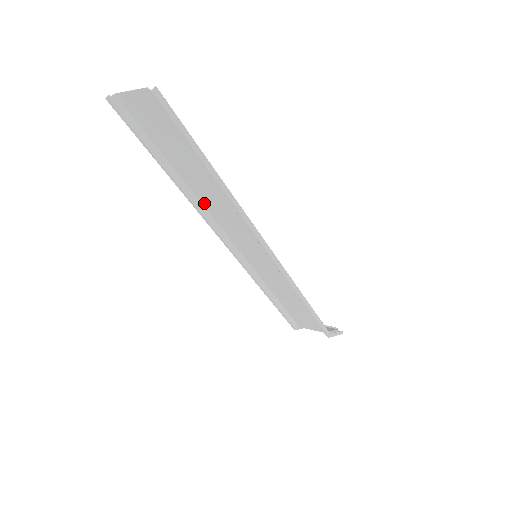
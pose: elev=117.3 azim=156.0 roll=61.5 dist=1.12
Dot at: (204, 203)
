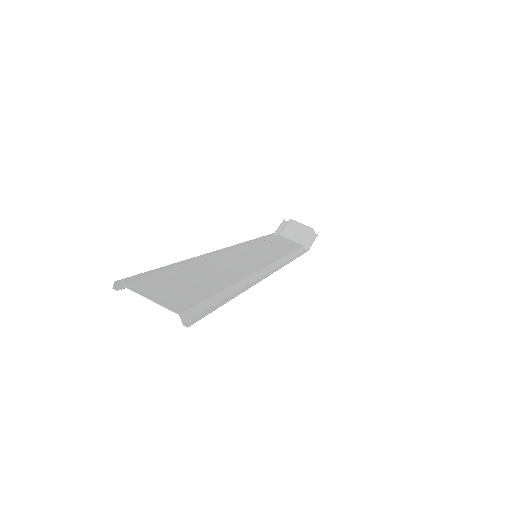
Dot at: (211, 261)
